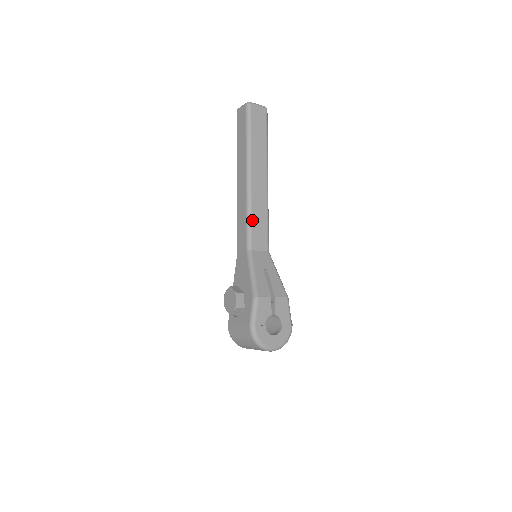
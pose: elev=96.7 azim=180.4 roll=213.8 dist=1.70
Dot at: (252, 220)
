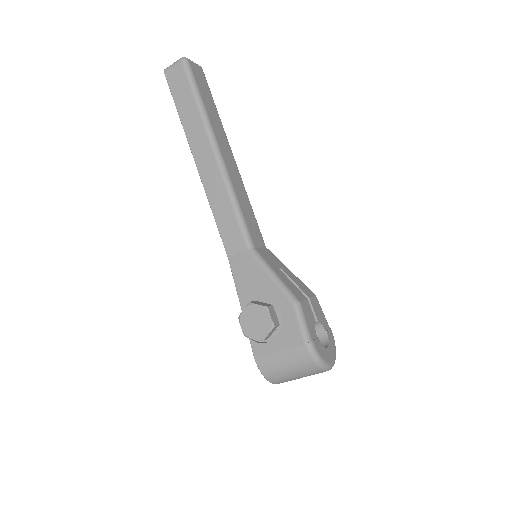
Dot at: (241, 209)
